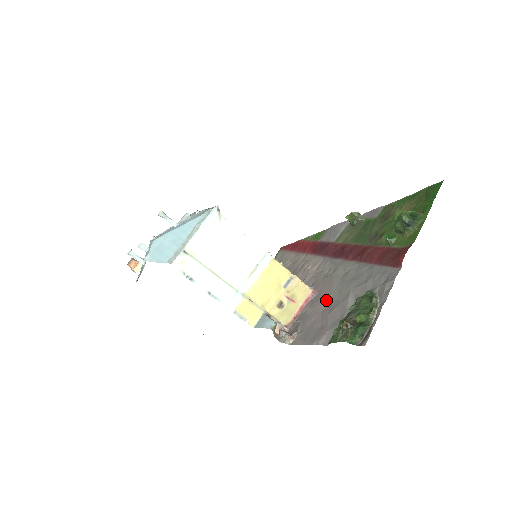
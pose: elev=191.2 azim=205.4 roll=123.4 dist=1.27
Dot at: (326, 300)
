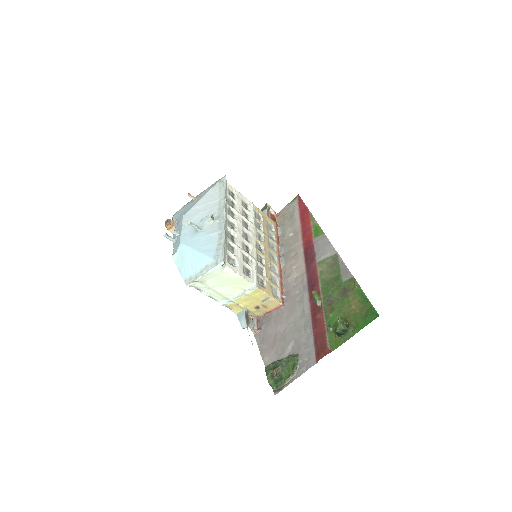
Dot at: (283, 325)
